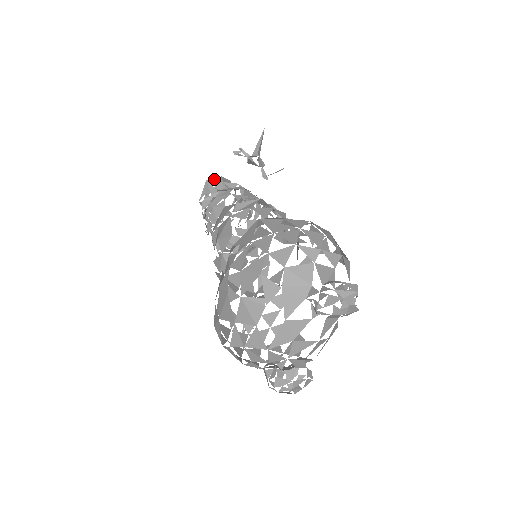
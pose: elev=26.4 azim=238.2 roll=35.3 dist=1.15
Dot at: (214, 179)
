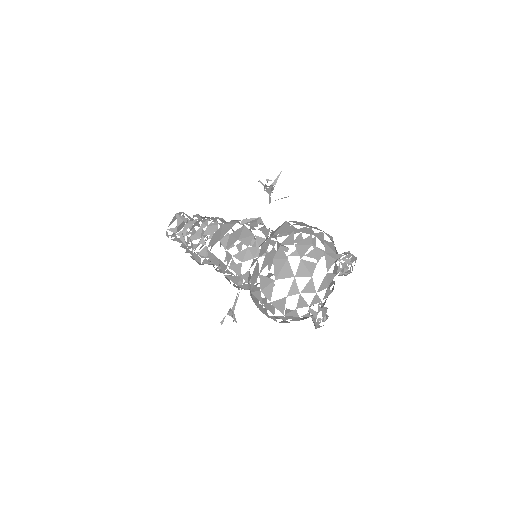
Dot at: (180, 213)
